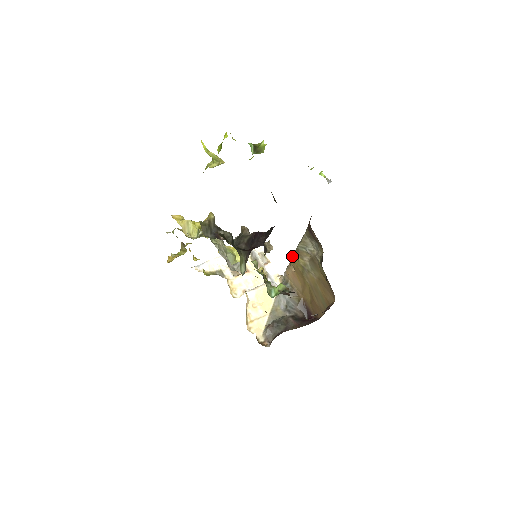
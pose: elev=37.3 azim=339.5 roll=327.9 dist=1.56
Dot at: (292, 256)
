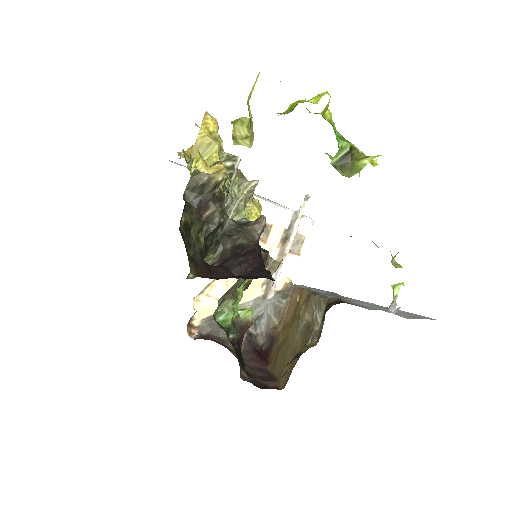
Dot at: (307, 289)
